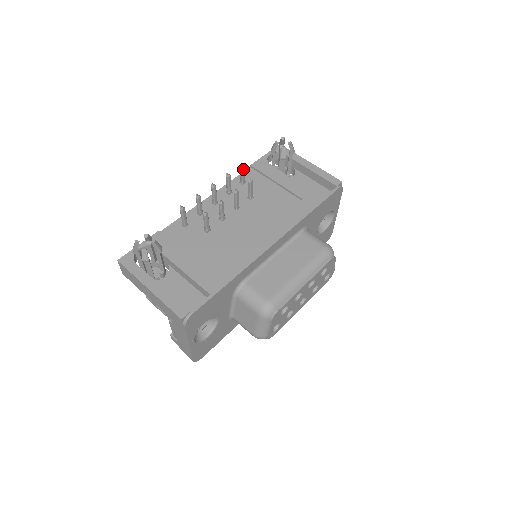
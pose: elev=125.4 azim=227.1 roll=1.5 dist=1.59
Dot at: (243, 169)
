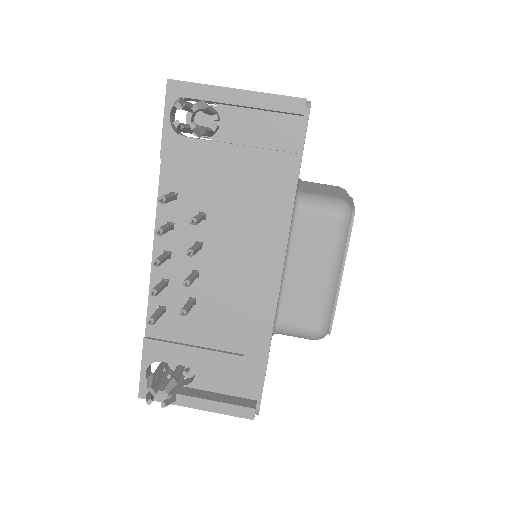
Dot at: (166, 201)
